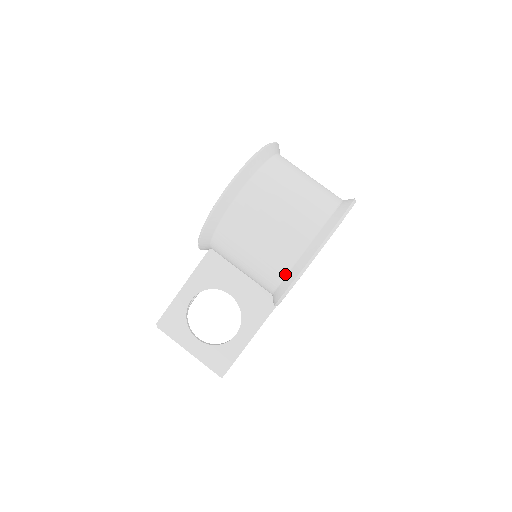
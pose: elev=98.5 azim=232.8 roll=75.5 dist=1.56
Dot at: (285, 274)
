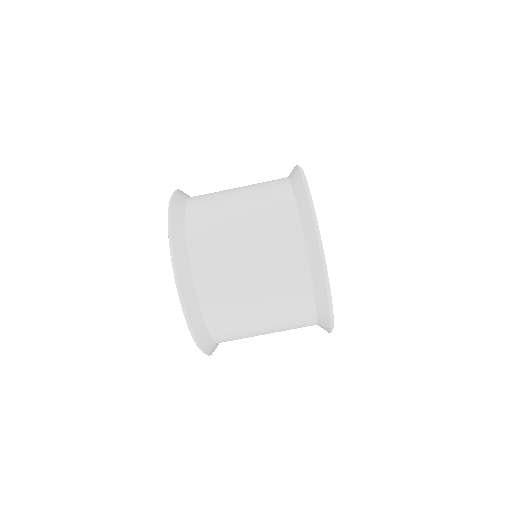
Dot at: occluded
